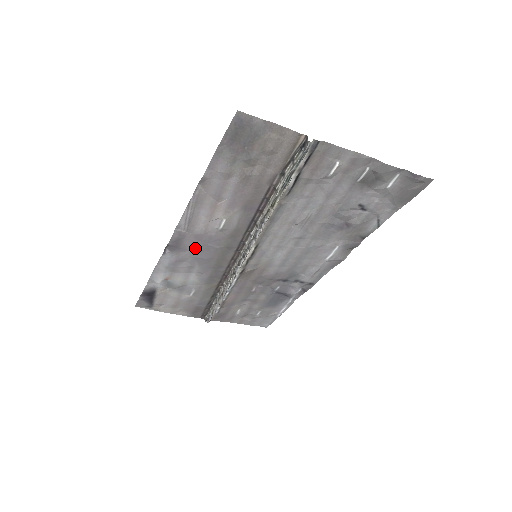
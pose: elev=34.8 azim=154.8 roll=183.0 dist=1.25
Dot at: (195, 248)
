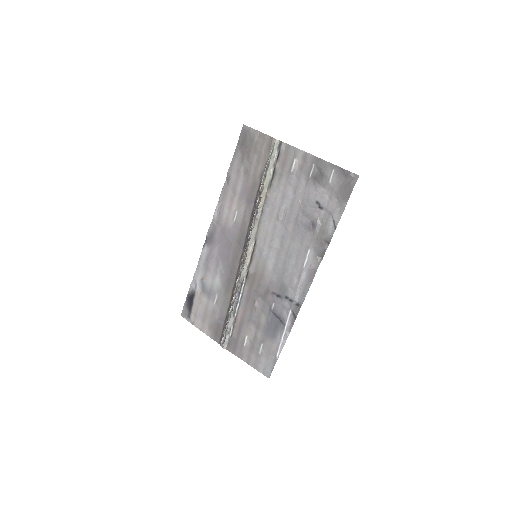
Dot at: (221, 242)
